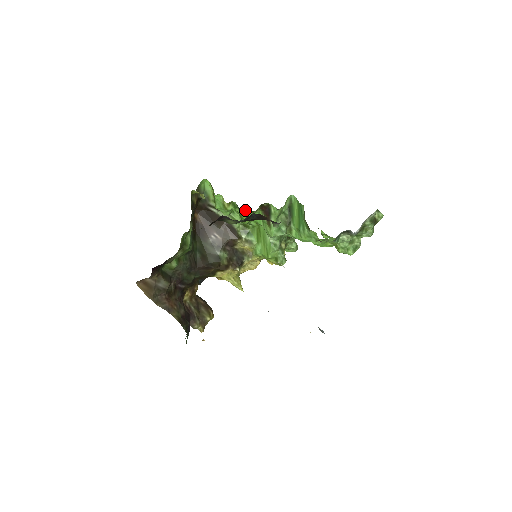
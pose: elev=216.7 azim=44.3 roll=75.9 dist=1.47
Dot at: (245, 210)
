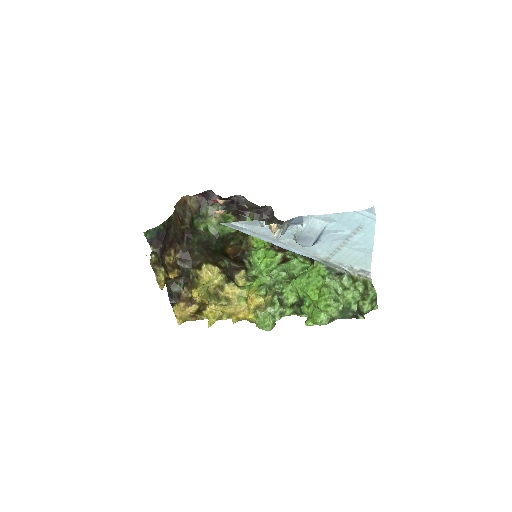
Dot at: (272, 253)
